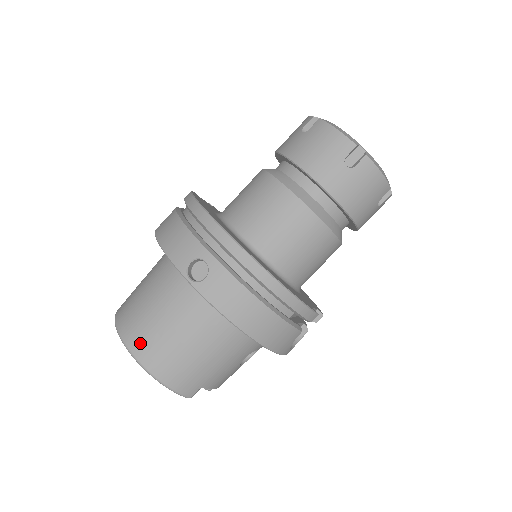
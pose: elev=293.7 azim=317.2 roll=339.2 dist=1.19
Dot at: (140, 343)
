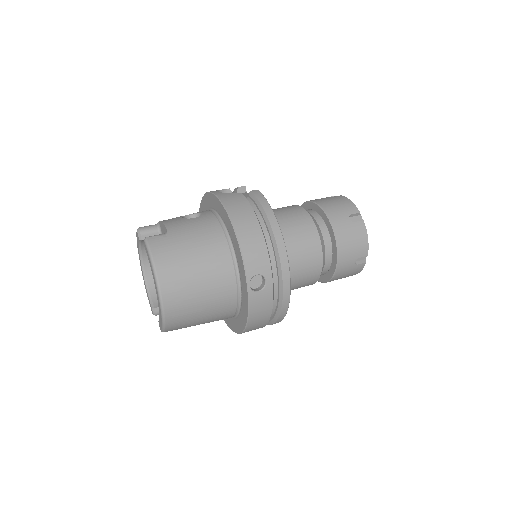
Dot at: (173, 293)
